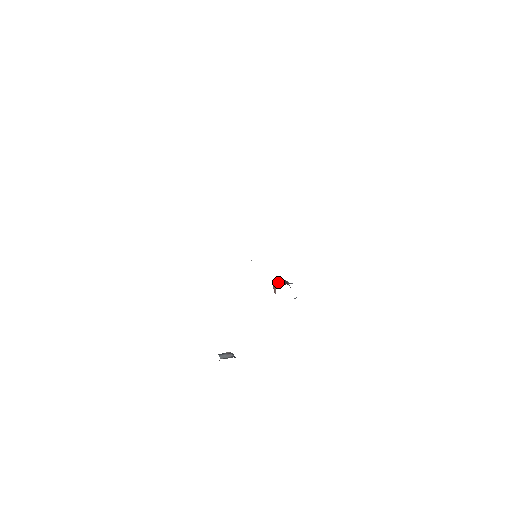
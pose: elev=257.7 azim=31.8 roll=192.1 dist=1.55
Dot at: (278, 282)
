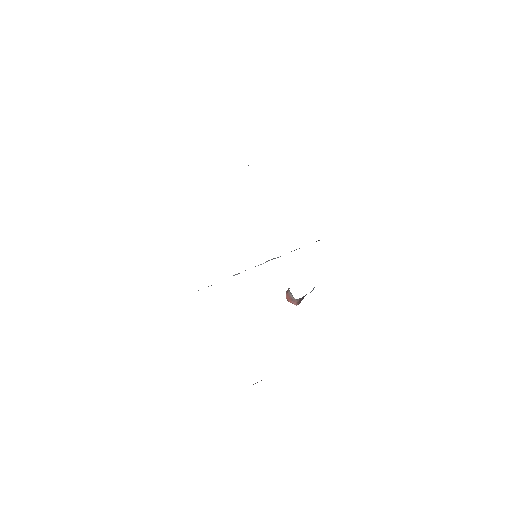
Dot at: occluded
